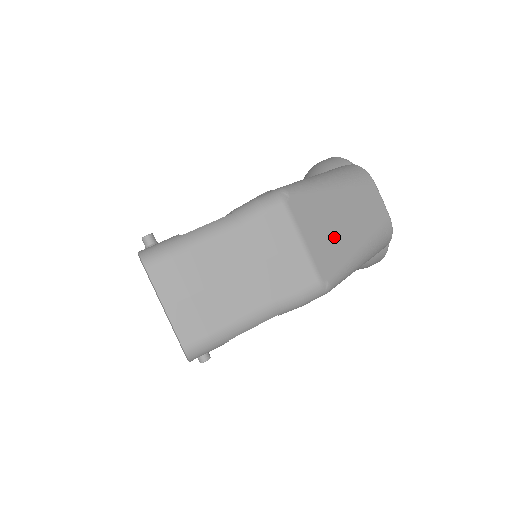
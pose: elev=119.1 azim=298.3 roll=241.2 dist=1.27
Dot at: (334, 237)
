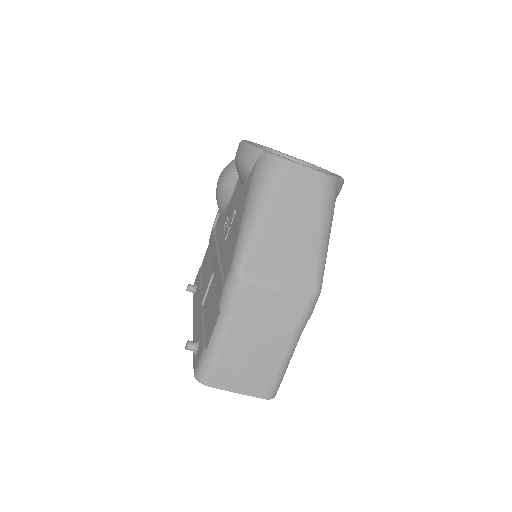
Dot at: (294, 255)
